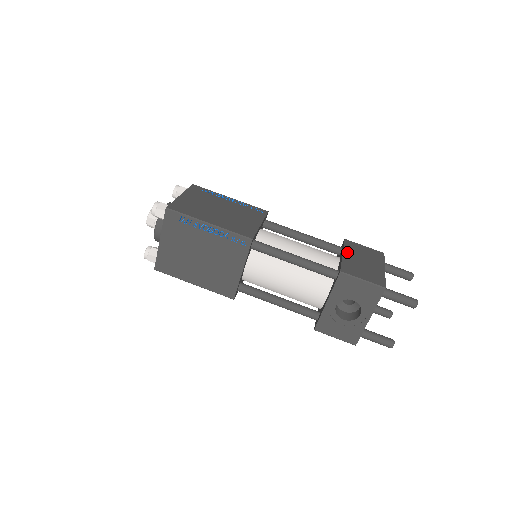
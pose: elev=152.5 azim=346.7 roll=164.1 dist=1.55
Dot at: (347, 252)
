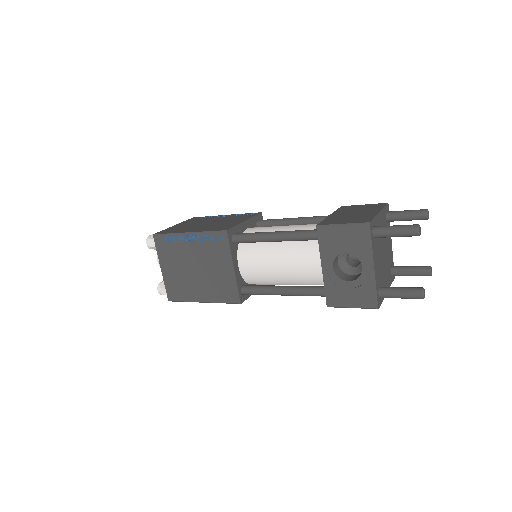
Dot at: (336, 213)
